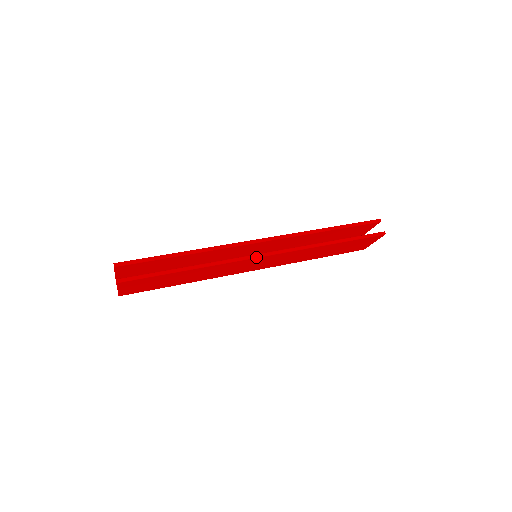
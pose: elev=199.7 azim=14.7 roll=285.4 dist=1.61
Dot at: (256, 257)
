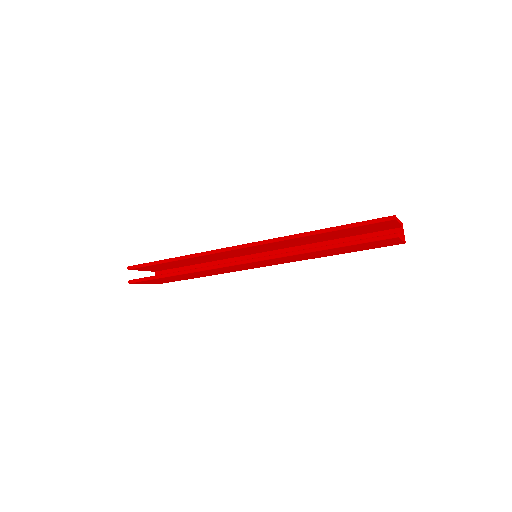
Dot at: (236, 264)
